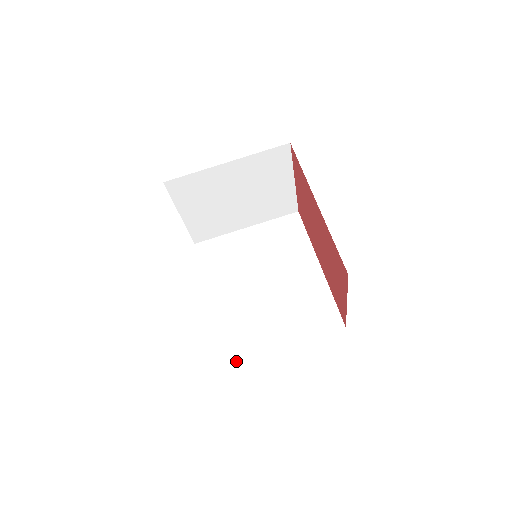
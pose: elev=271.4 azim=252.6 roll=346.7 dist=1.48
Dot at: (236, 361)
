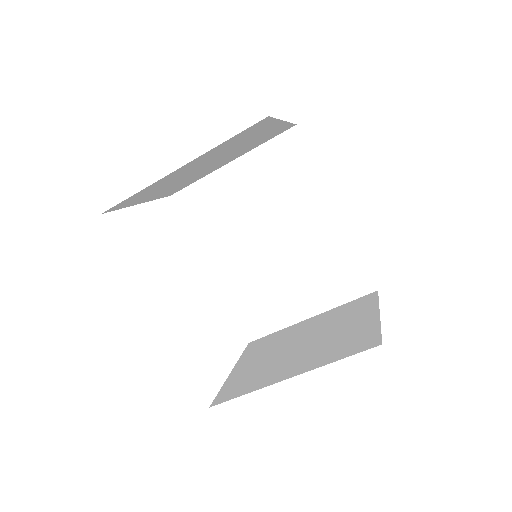
Dot at: (261, 337)
